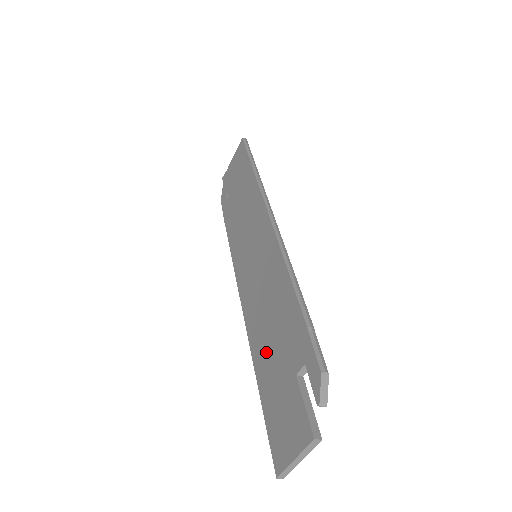
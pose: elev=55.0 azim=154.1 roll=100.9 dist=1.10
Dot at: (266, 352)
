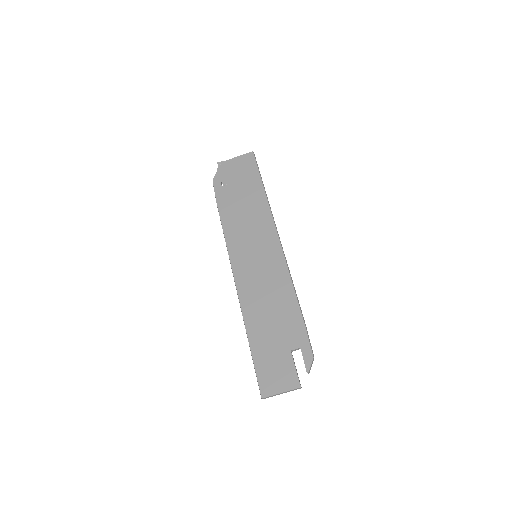
Dot at: (262, 326)
